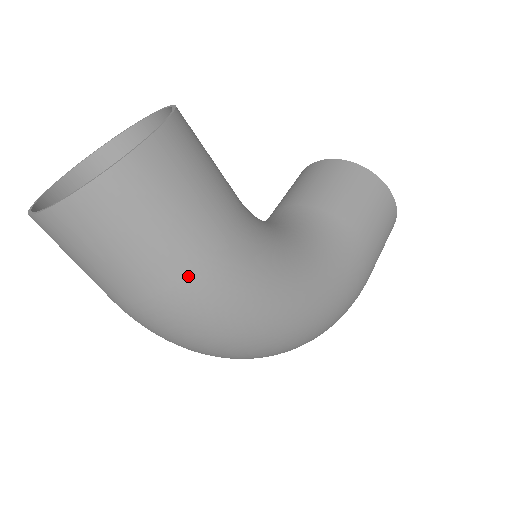
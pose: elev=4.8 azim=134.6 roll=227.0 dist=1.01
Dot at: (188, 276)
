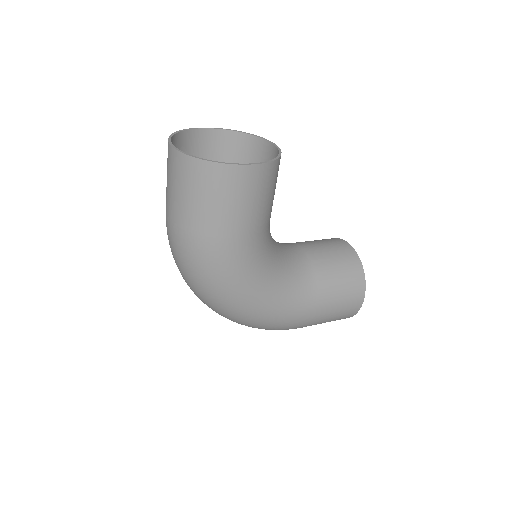
Dot at: (204, 236)
